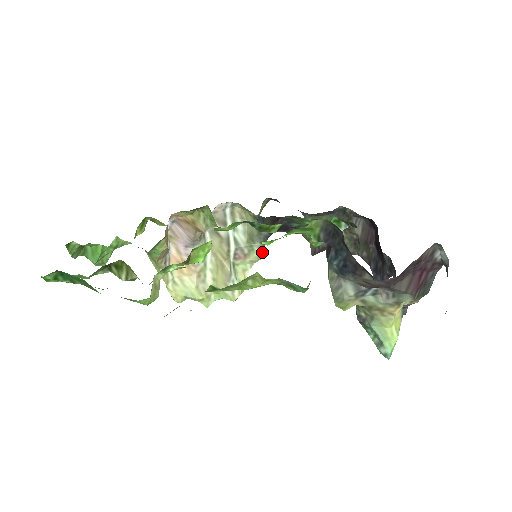
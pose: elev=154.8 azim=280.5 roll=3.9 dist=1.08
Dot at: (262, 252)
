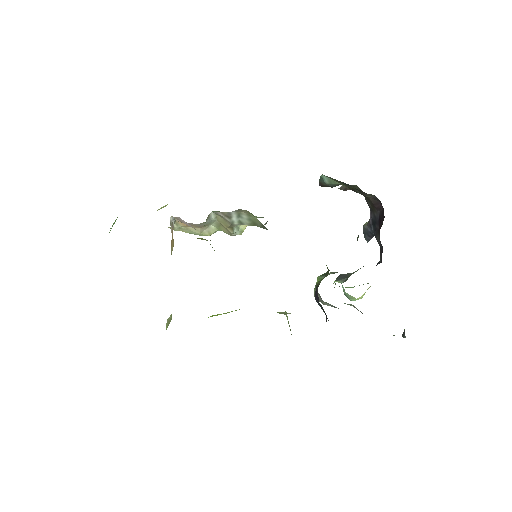
Dot at: (265, 224)
